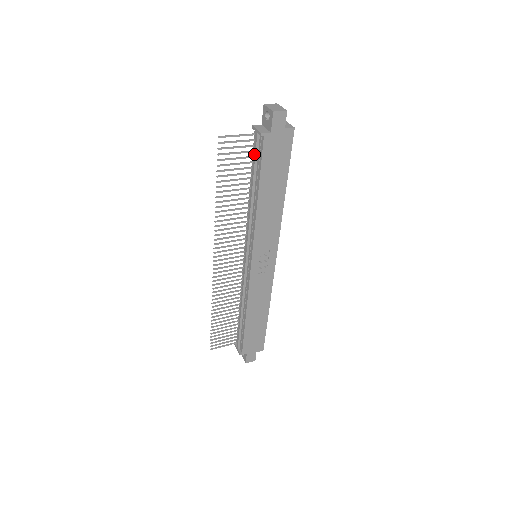
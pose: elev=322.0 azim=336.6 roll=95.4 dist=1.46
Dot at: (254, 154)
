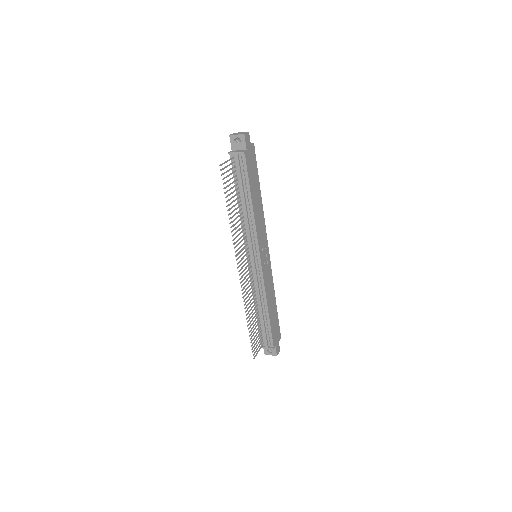
Dot at: (239, 172)
